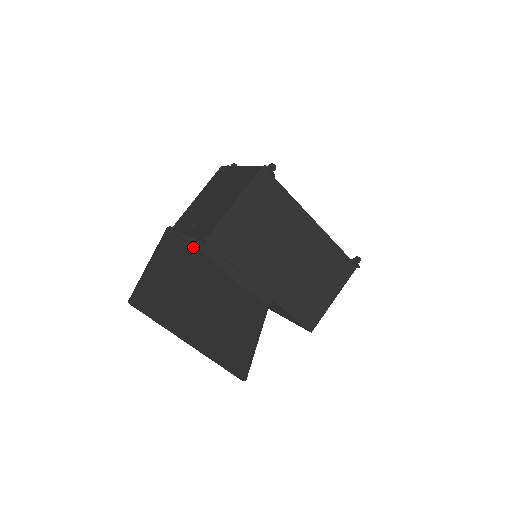
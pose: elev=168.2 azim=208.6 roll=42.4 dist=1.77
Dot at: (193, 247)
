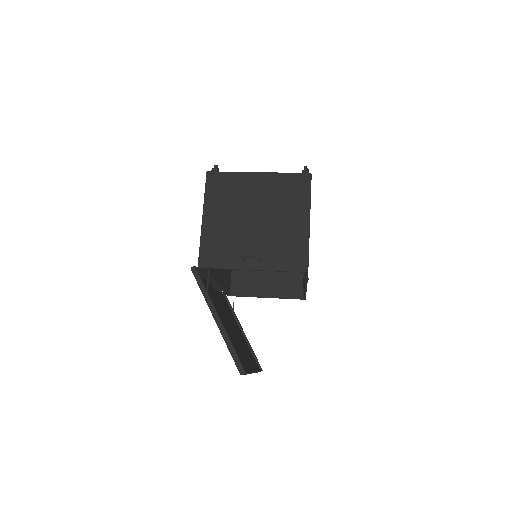
Dot at: (203, 276)
